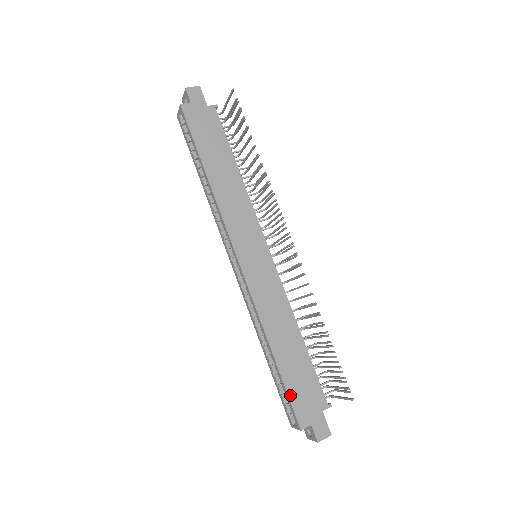
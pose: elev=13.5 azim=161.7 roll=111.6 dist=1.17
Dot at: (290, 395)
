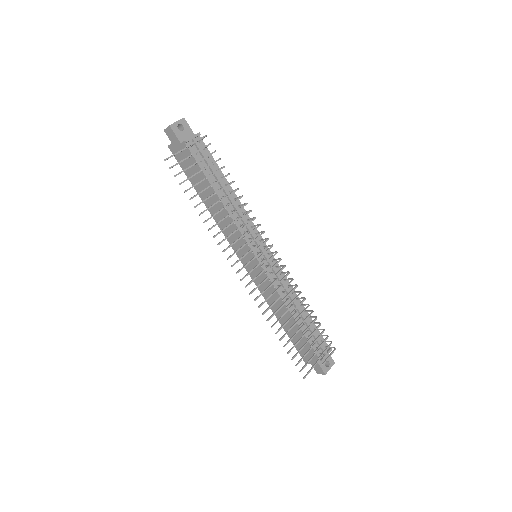
Dot at: occluded
